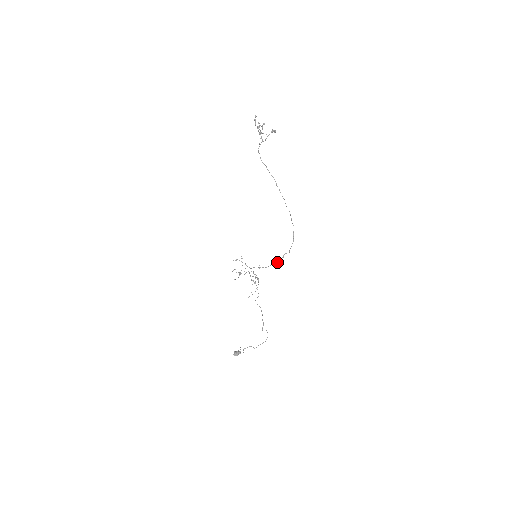
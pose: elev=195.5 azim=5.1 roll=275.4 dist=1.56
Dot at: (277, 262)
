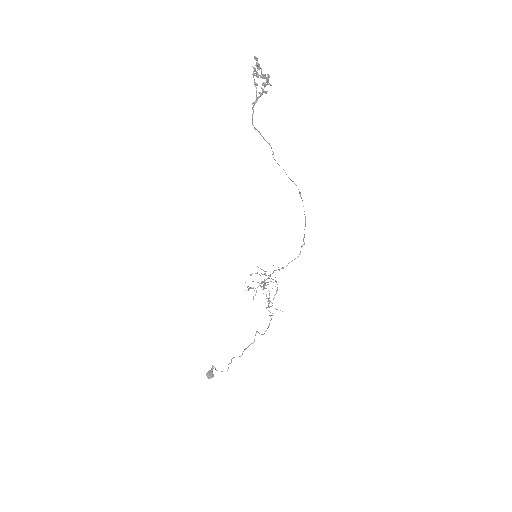
Dot at: (300, 253)
